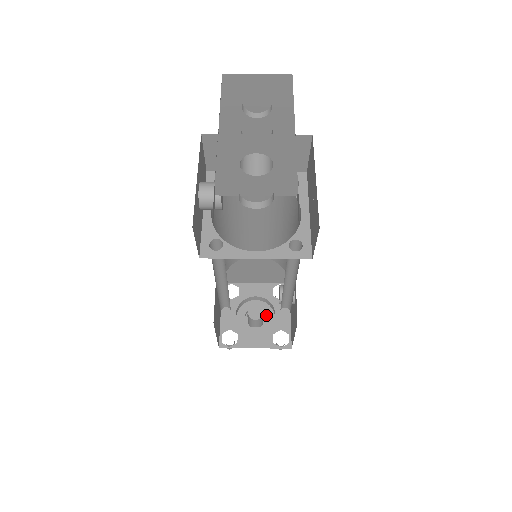
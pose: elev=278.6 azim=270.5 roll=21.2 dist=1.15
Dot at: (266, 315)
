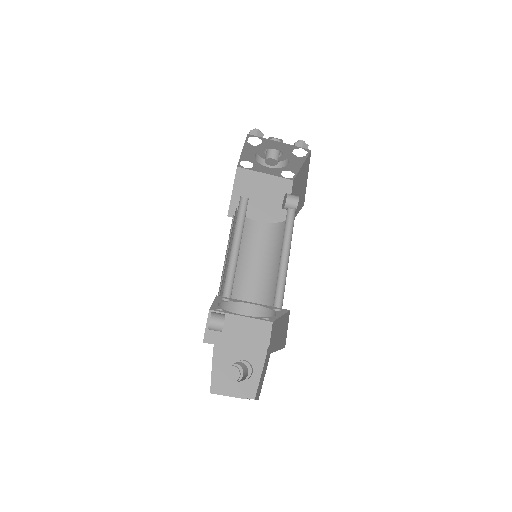
Dot at: (283, 153)
